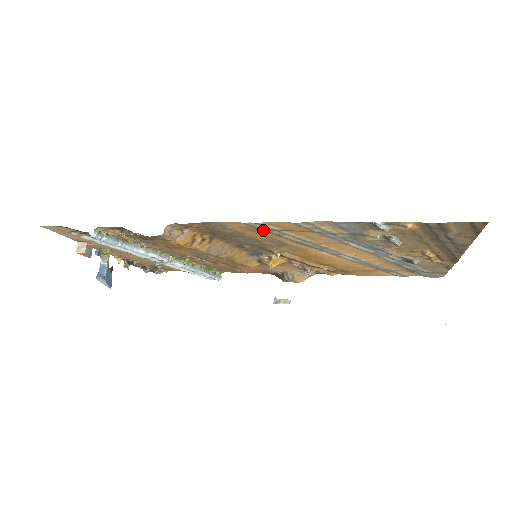
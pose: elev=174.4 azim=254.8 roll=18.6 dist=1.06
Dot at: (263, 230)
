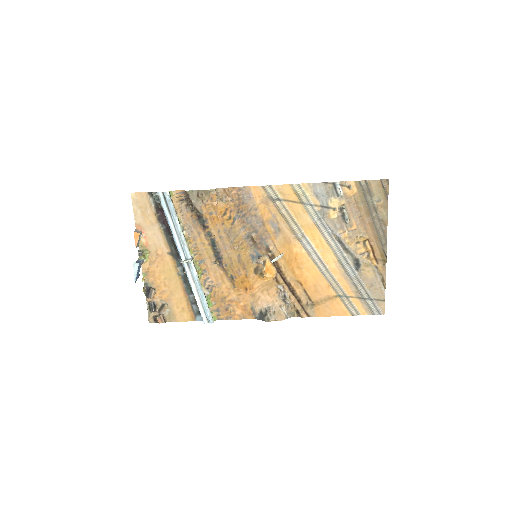
Dot at: (271, 200)
